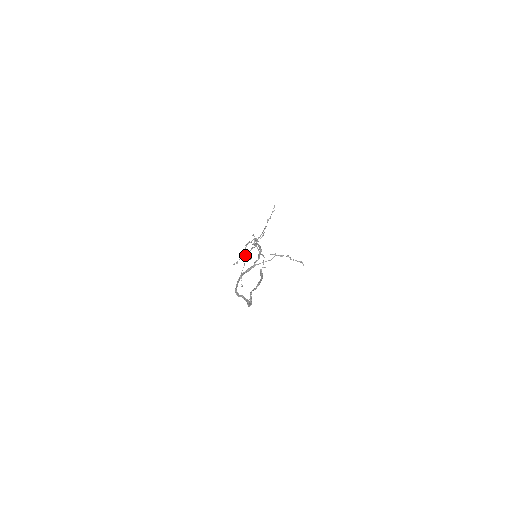
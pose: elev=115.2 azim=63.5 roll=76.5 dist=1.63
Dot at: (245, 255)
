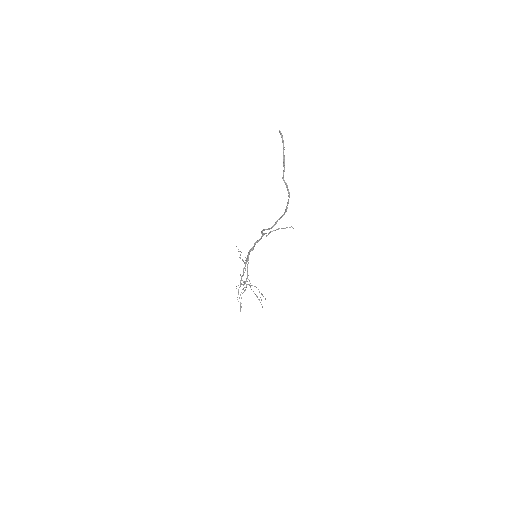
Dot at: (246, 278)
